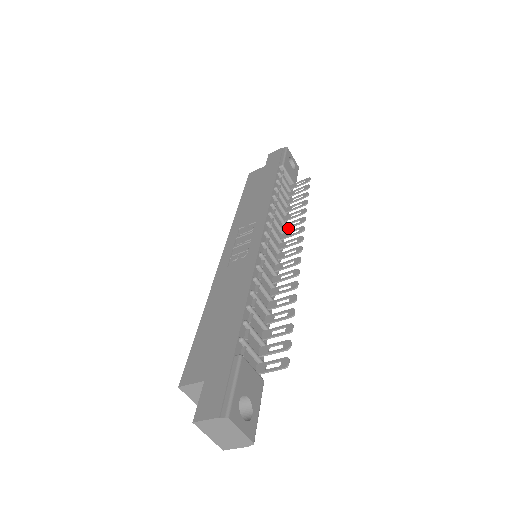
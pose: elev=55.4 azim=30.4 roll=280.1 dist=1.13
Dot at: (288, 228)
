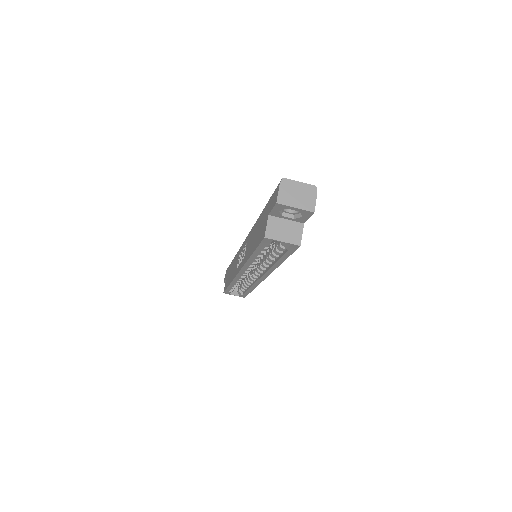
Dot at: occluded
